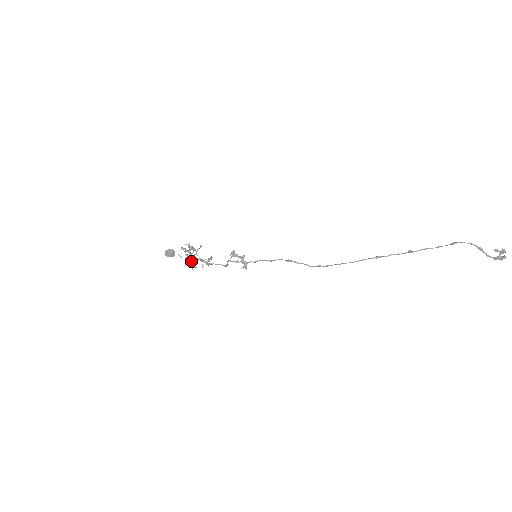
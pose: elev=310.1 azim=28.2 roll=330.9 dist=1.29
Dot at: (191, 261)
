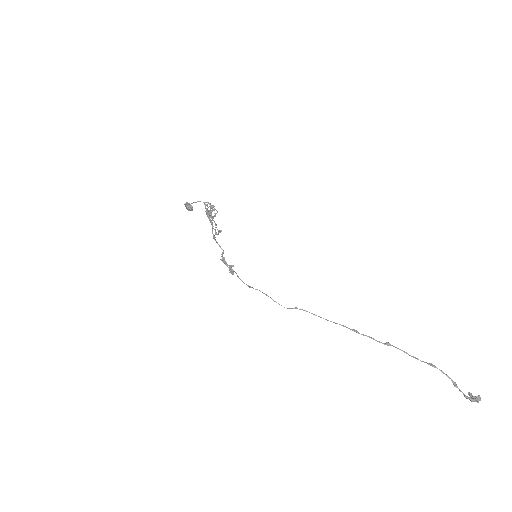
Dot at: (210, 216)
